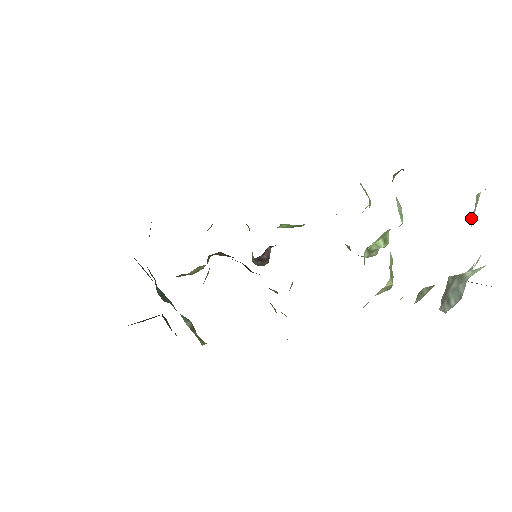
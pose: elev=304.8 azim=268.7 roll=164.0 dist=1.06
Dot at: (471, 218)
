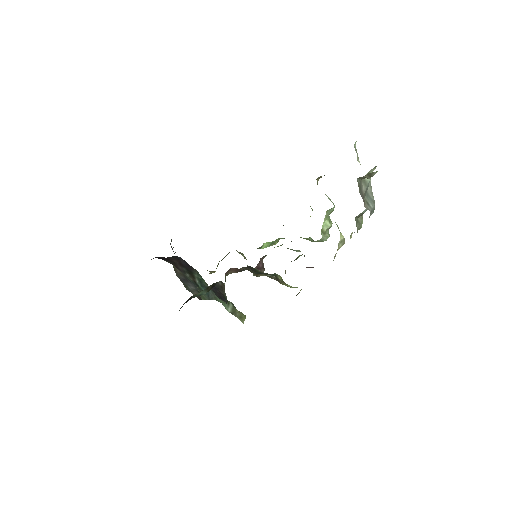
Dot at: (358, 160)
